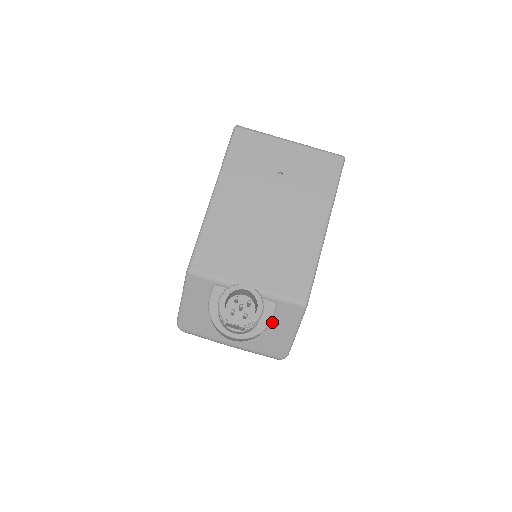
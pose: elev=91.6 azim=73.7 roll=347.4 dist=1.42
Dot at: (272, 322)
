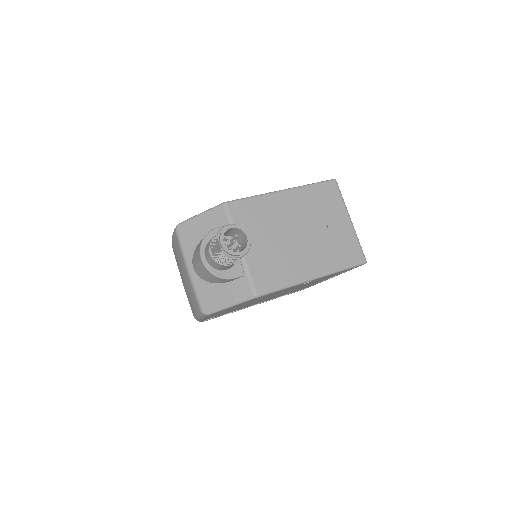
Dot at: (227, 284)
